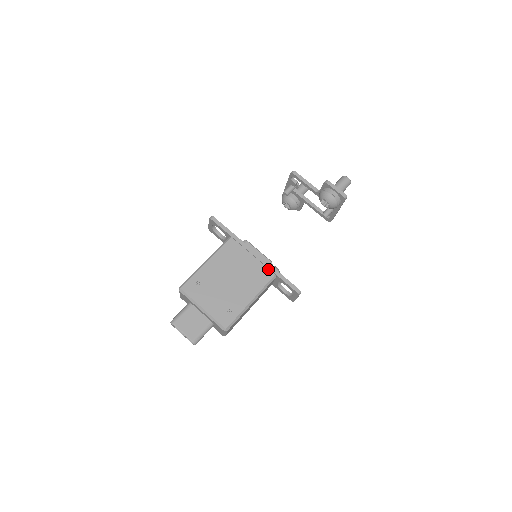
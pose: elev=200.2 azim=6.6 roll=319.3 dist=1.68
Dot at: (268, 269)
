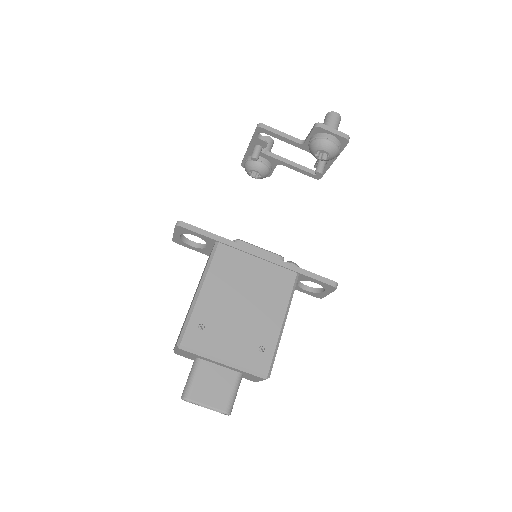
Dot at: (285, 269)
